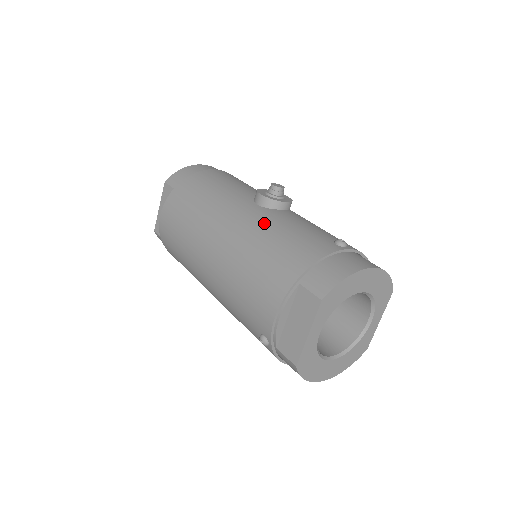
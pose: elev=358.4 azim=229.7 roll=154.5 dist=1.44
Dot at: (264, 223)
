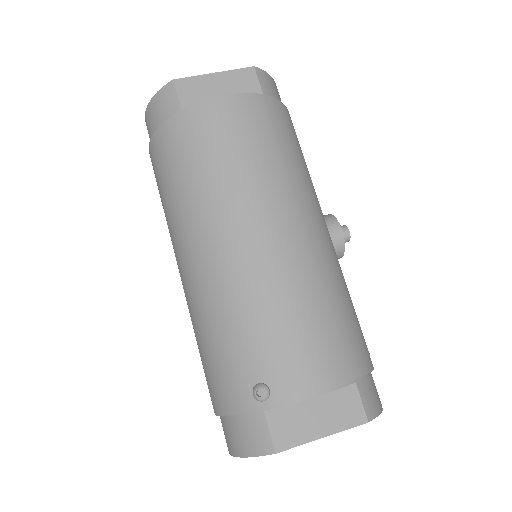
Dot at: (340, 269)
